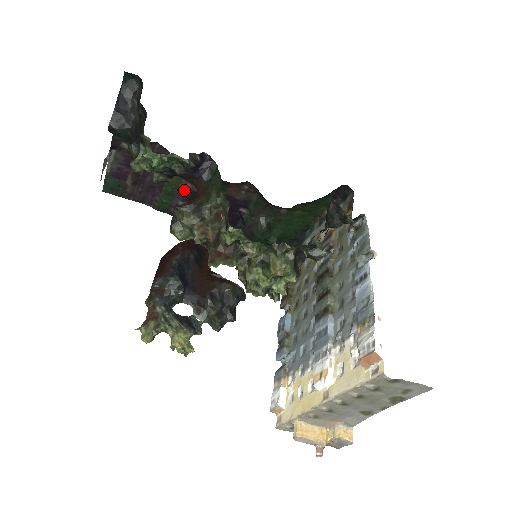
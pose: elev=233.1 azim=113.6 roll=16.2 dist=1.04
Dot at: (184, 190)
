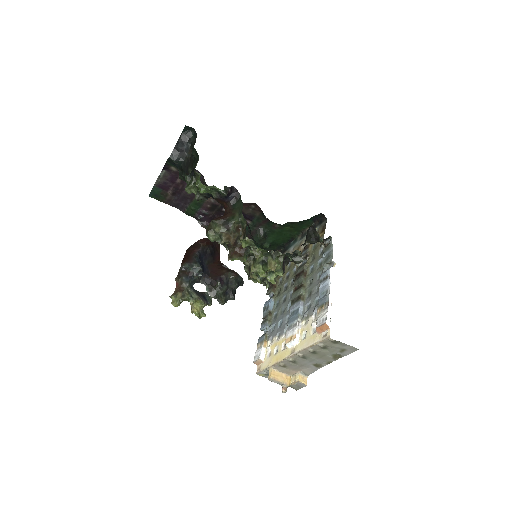
Dot at: (208, 203)
